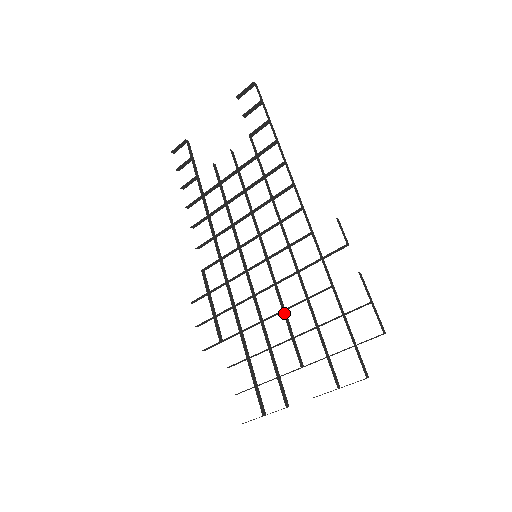
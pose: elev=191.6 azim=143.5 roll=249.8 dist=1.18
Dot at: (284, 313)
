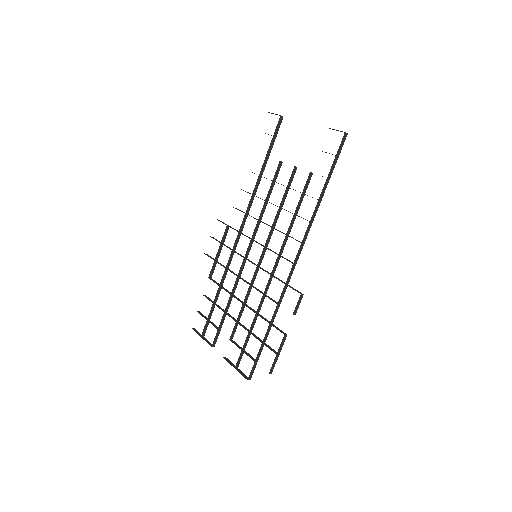
Dot at: (243, 306)
